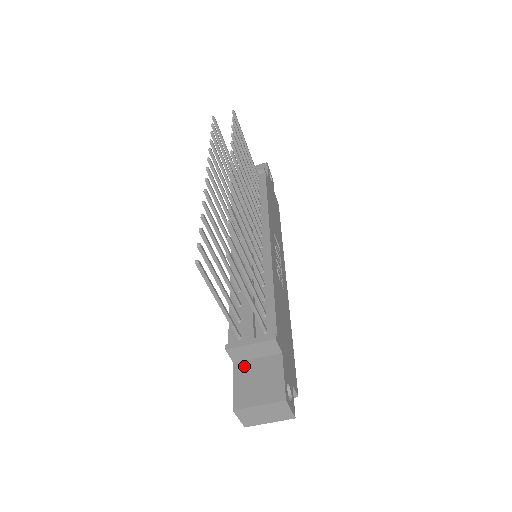
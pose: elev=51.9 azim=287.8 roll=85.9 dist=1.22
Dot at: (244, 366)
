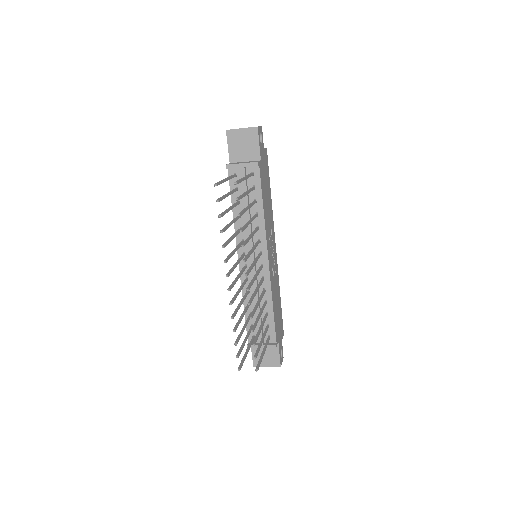
Dot at: occluded
